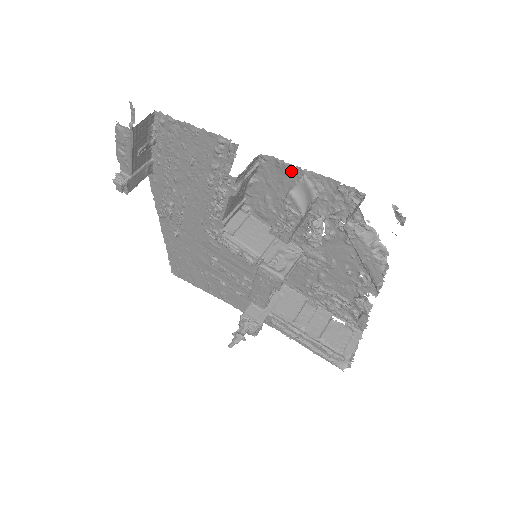
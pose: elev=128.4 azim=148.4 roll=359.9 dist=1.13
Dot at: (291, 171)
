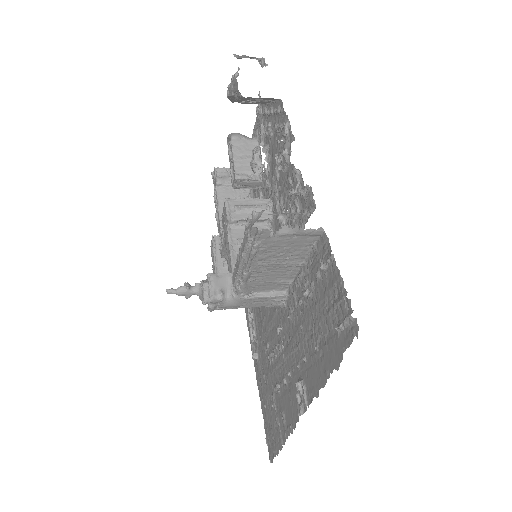
Dot at: occluded
